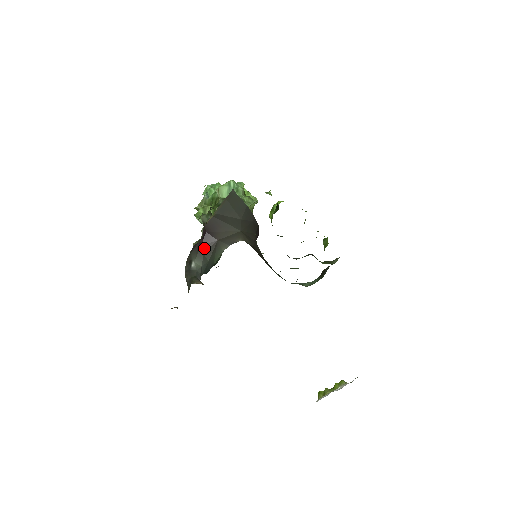
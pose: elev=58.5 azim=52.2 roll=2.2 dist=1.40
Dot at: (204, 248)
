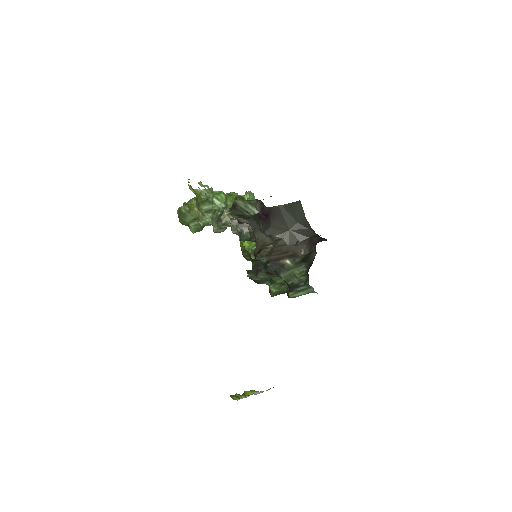
Dot at: (264, 223)
